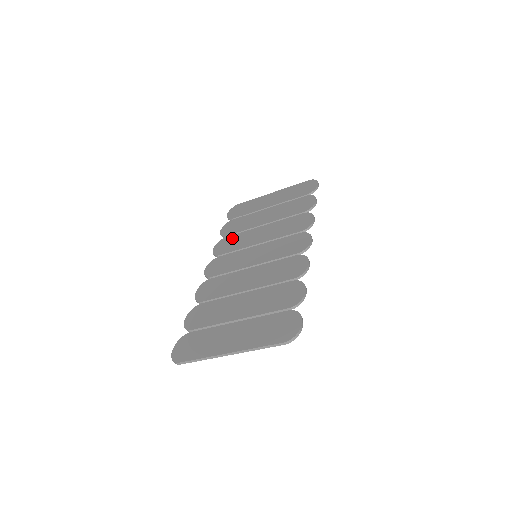
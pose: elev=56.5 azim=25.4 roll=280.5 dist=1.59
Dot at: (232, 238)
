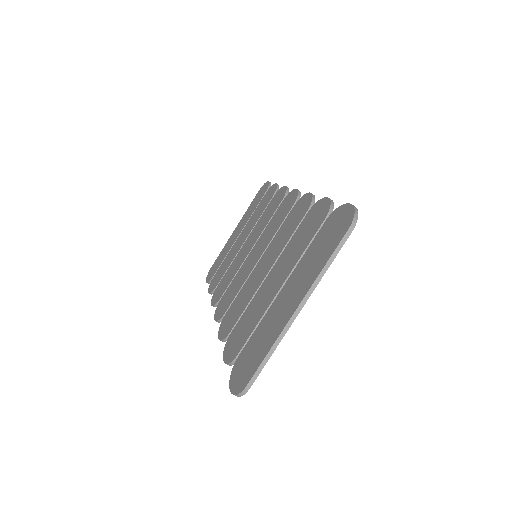
Dot at: (223, 280)
